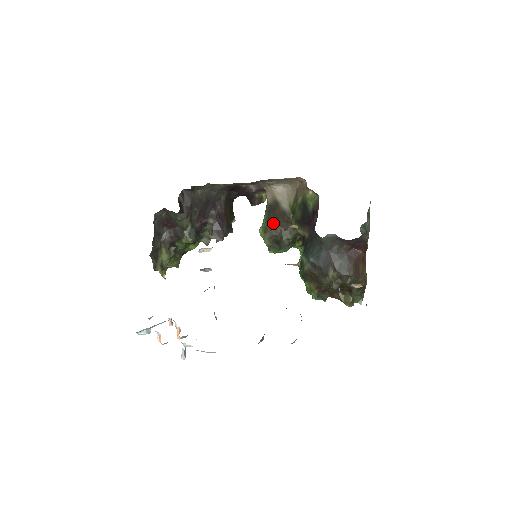
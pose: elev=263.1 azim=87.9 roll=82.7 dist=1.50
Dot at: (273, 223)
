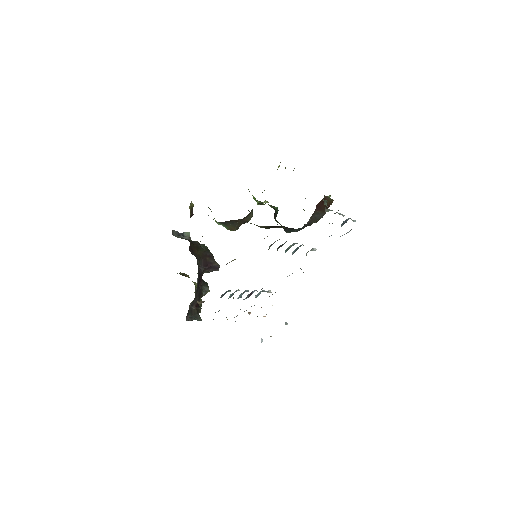
Dot at: (233, 224)
